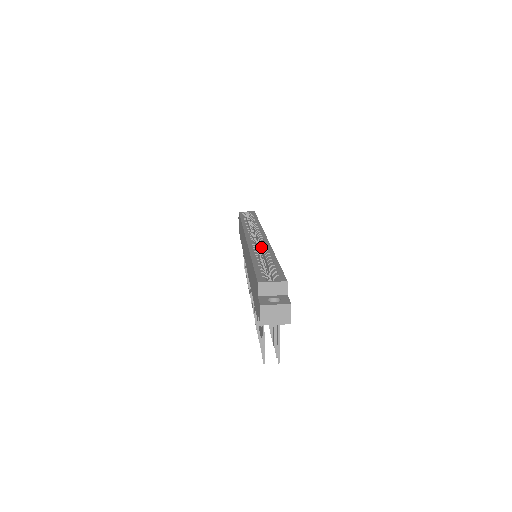
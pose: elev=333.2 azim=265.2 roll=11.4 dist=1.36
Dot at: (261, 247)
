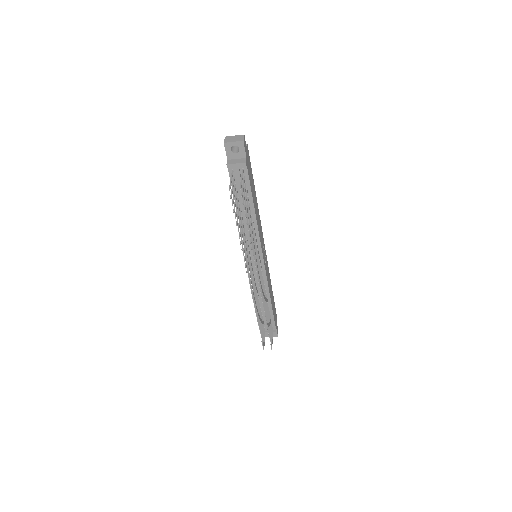
Dot at: occluded
